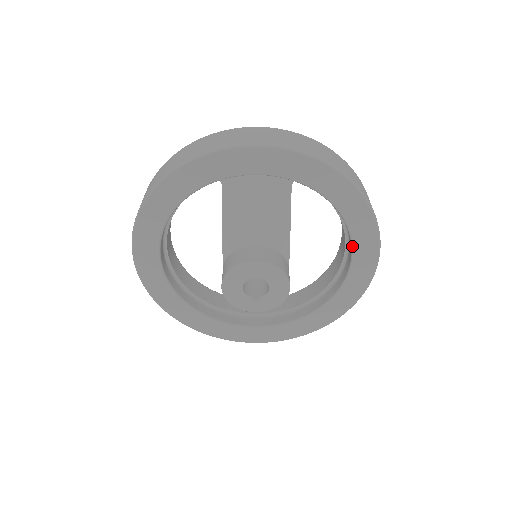
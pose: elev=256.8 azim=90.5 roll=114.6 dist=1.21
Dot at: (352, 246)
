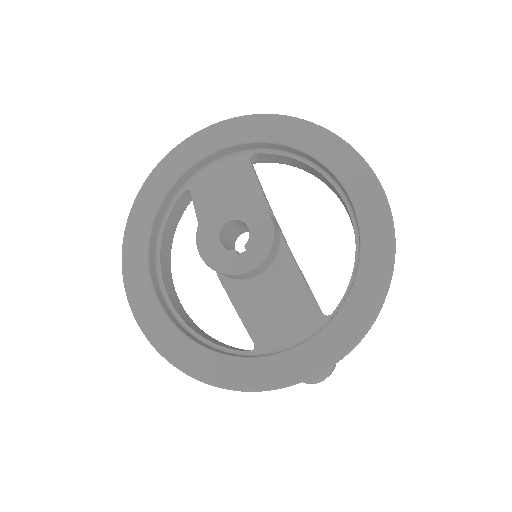
Dot at: (336, 177)
